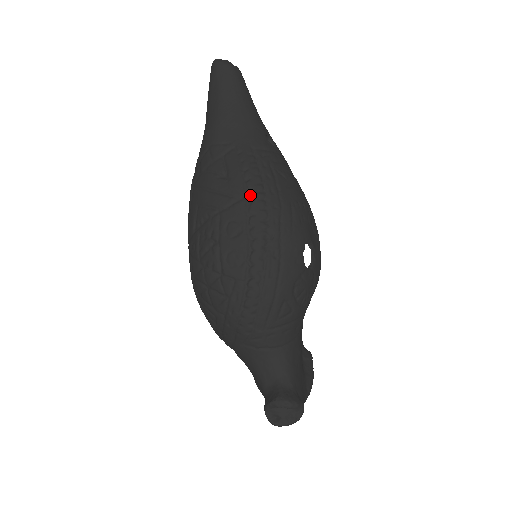
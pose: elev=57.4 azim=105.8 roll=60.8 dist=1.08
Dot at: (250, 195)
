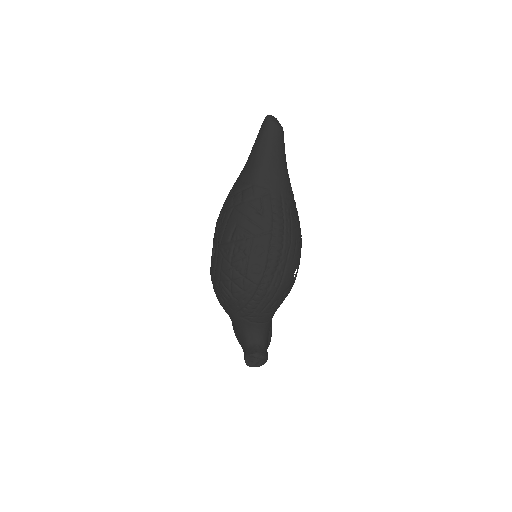
Dot at: (275, 231)
